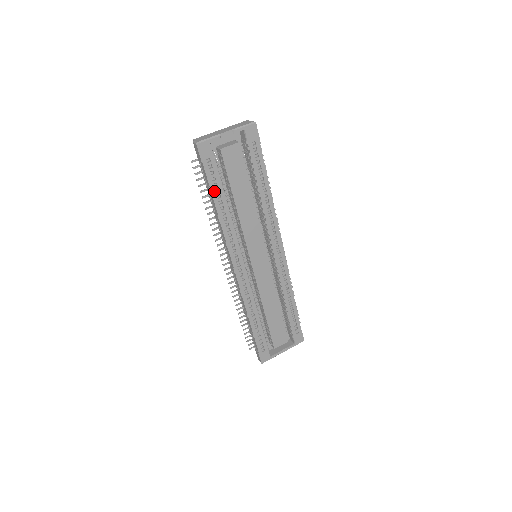
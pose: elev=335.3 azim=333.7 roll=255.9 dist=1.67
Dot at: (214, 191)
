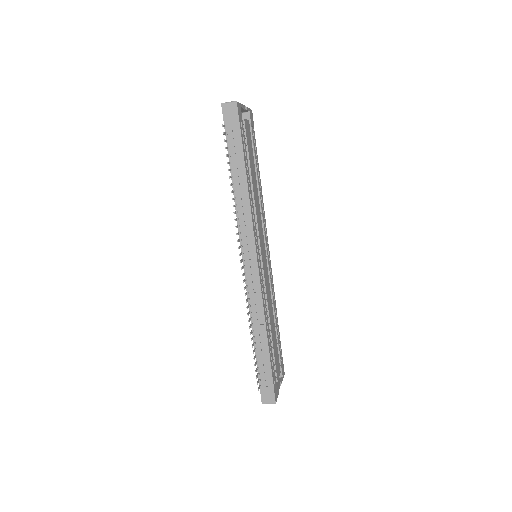
Dot at: (245, 160)
